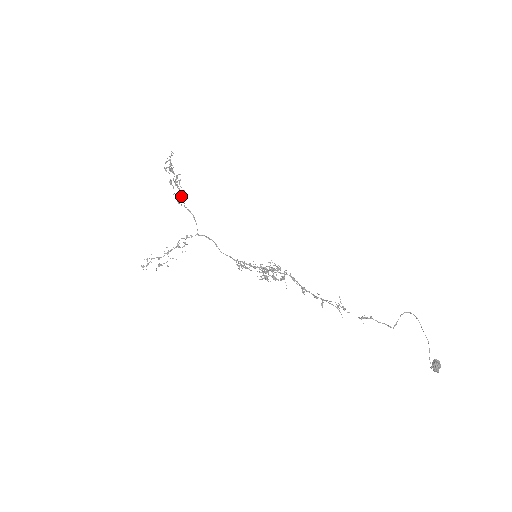
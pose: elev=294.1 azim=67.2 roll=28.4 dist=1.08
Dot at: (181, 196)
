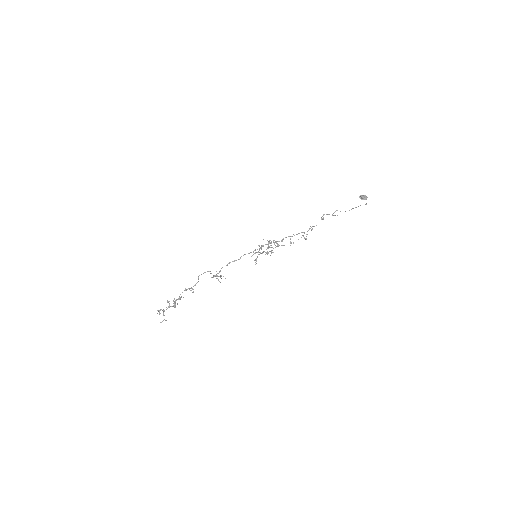
Dot at: (189, 288)
